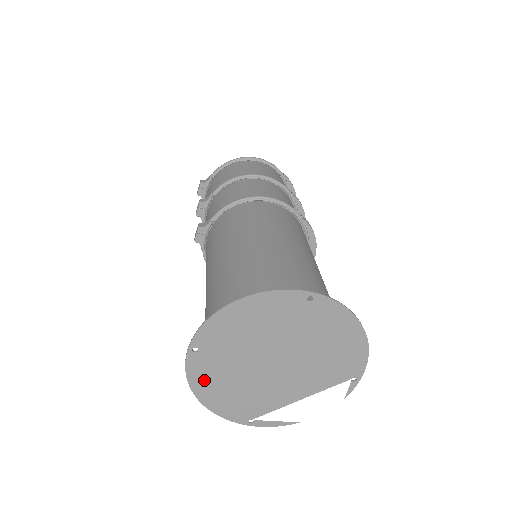
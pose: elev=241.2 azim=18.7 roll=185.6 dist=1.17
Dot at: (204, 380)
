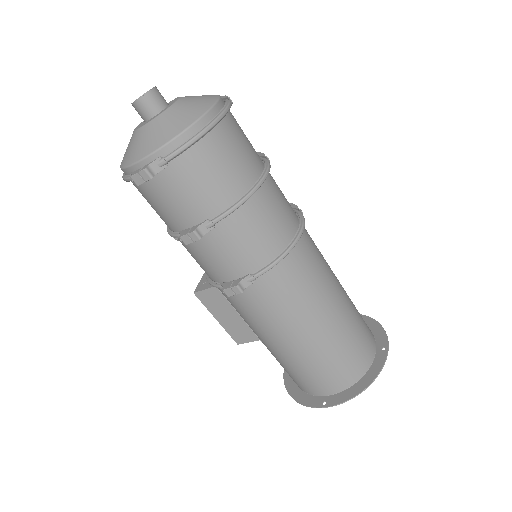
Dot at: (306, 395)
